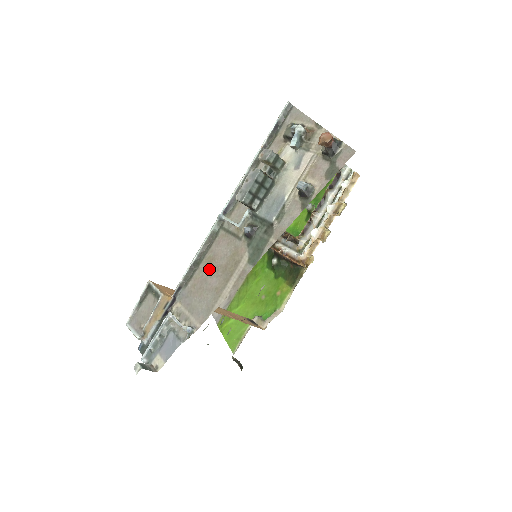
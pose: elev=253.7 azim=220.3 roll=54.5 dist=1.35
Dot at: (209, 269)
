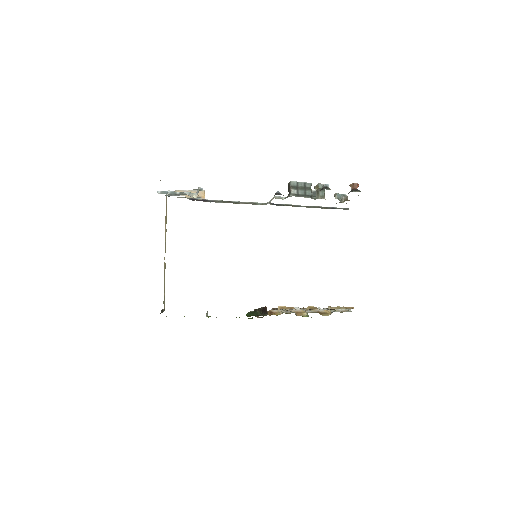
Dot at: occluded
